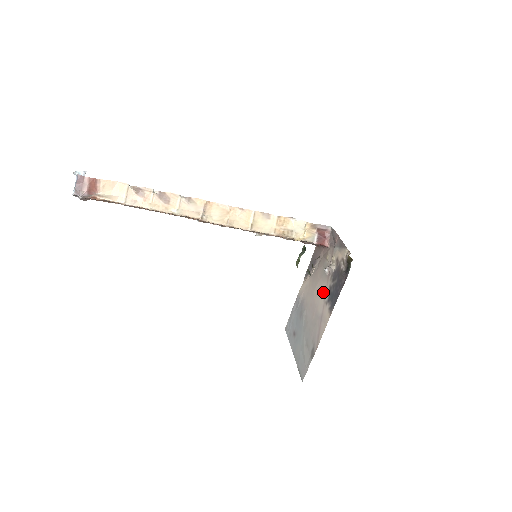
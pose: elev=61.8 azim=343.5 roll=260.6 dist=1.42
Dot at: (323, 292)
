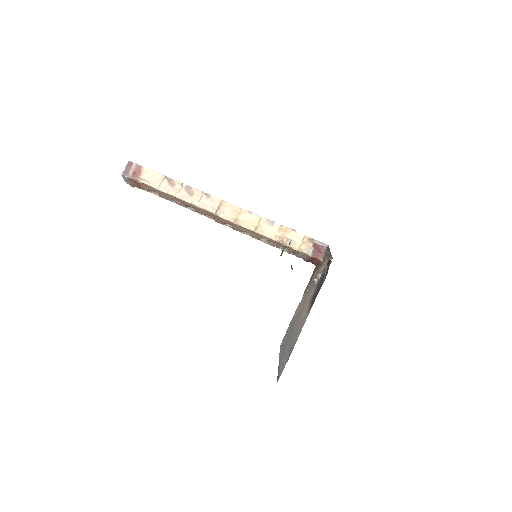
Dot at: (309, 299)
